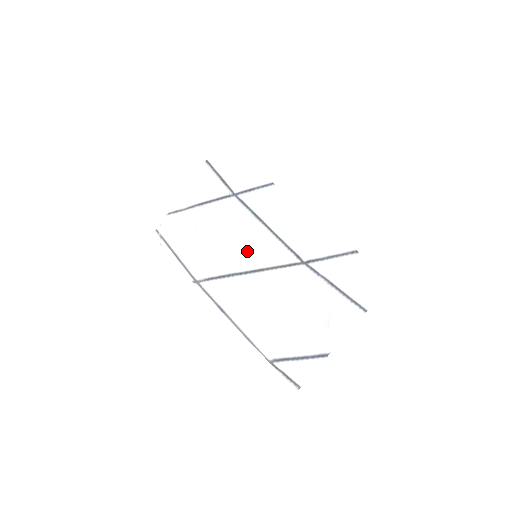
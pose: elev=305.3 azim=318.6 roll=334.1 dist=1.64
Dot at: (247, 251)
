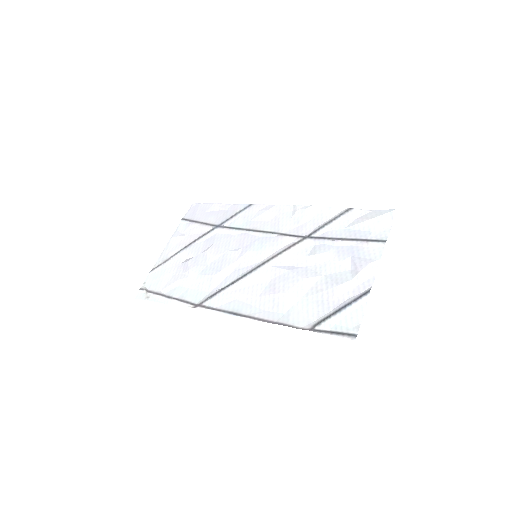
Dot at: (245, 256)
